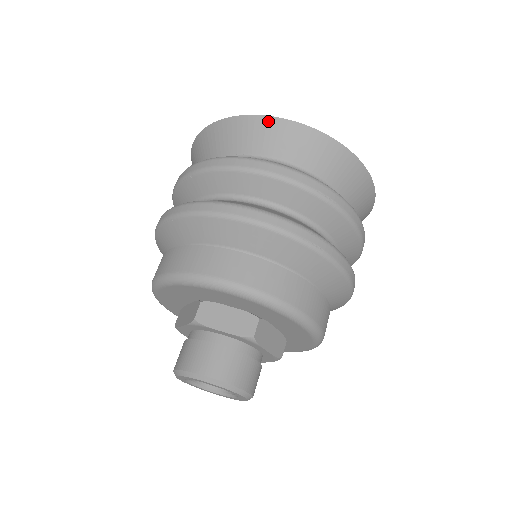
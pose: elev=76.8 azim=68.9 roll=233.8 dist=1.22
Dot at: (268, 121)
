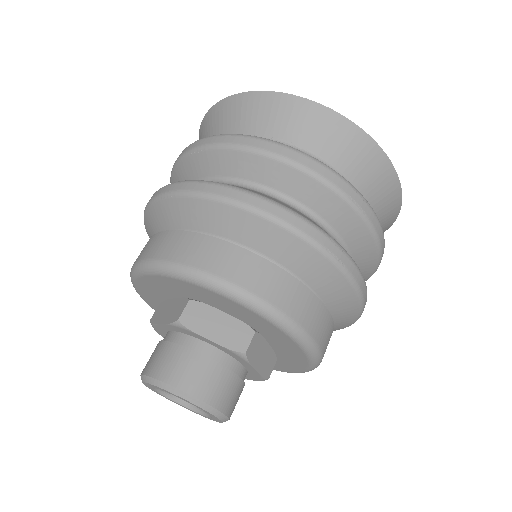
Dot at: (304, 104)
